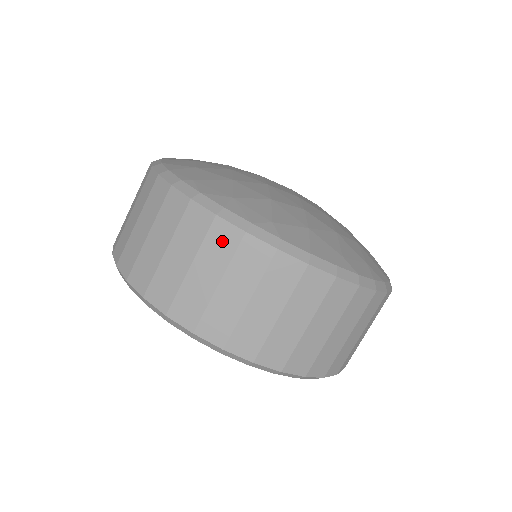
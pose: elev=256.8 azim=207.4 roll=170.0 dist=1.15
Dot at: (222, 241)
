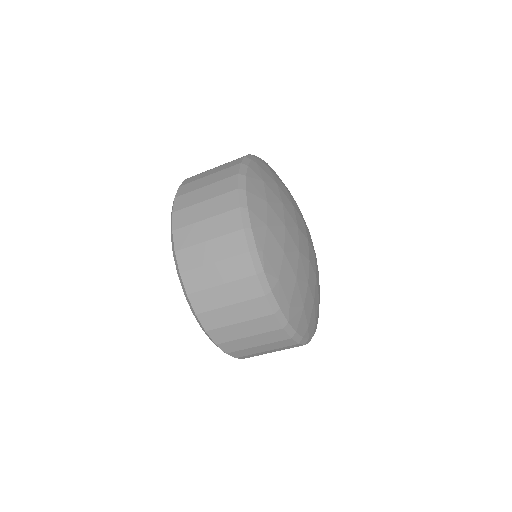
Dot at: (258, 308)
